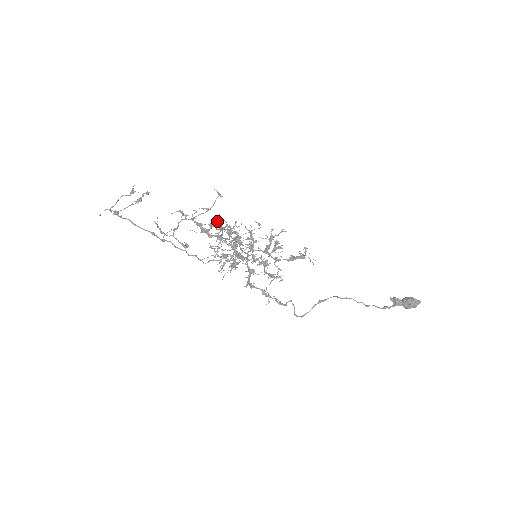
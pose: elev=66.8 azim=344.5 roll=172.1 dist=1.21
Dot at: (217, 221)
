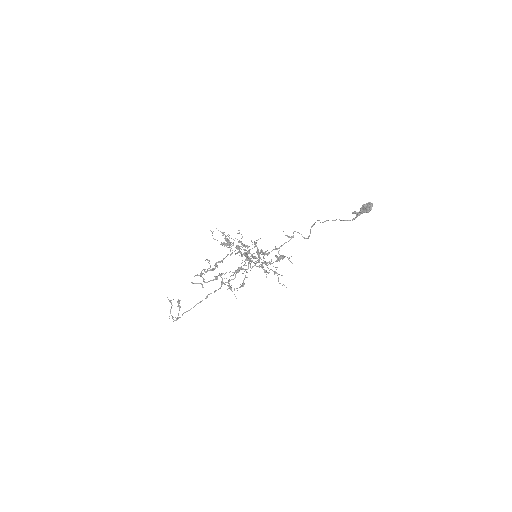
Dot at: (224, 284)
